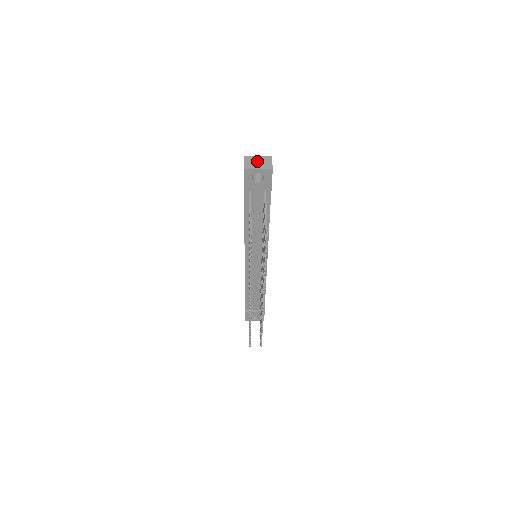
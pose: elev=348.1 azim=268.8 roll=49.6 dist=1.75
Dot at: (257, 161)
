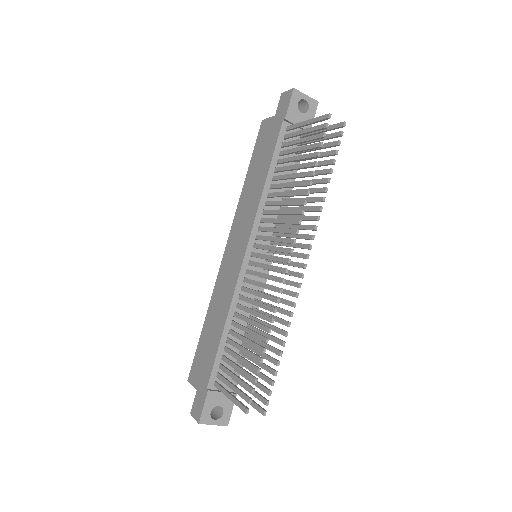
Dot at: occluded
